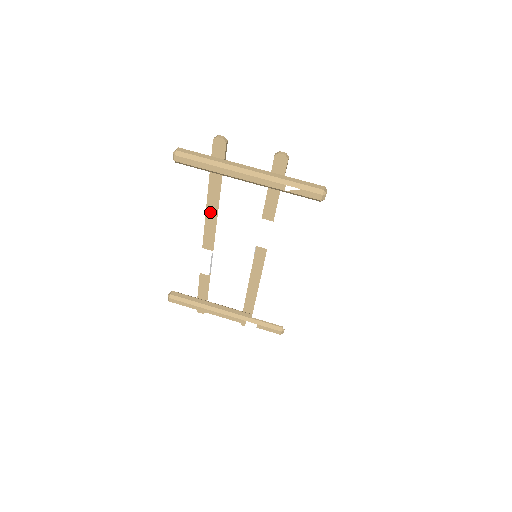
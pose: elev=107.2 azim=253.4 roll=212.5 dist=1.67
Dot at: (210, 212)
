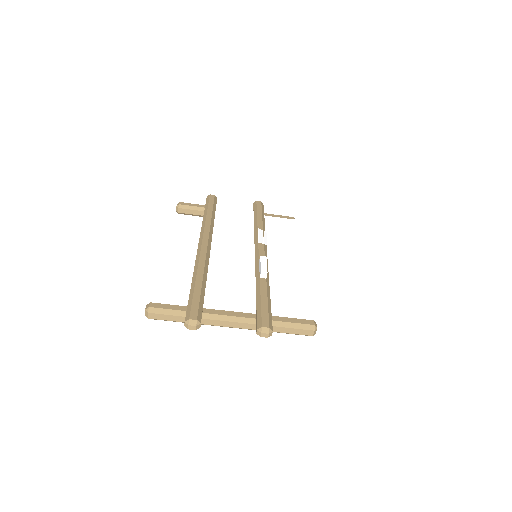
Dot at: occluded
